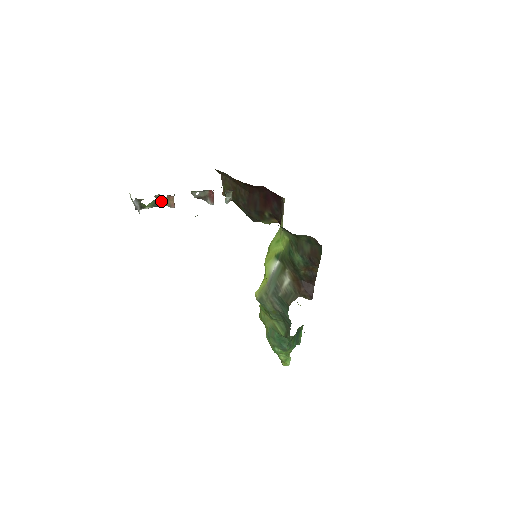
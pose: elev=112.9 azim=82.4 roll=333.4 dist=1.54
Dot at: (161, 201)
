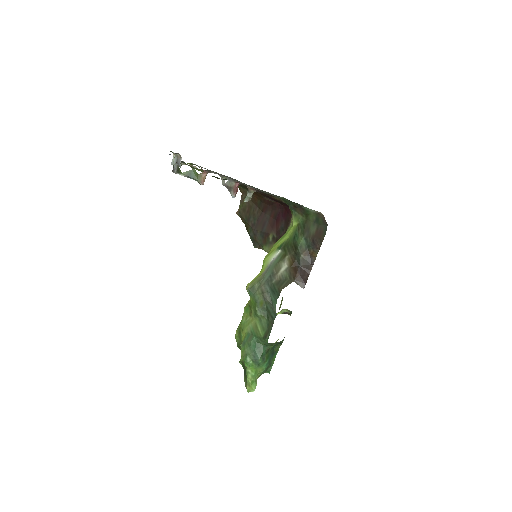
Dot at: (195, 174)
